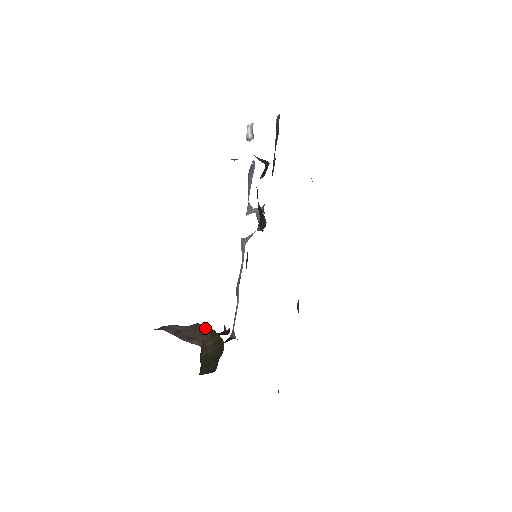
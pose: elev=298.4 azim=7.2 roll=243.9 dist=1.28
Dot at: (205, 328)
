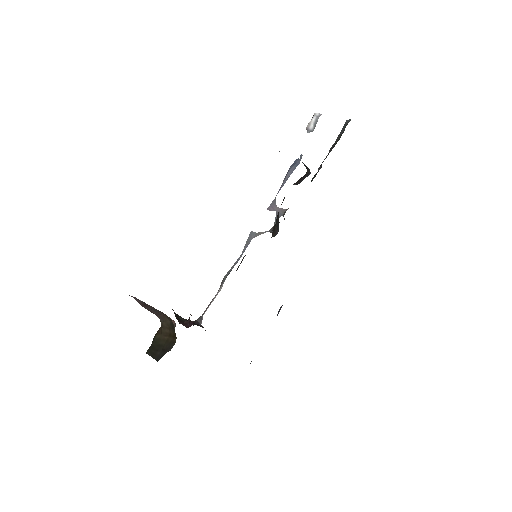
Dot at: (167, 317)
